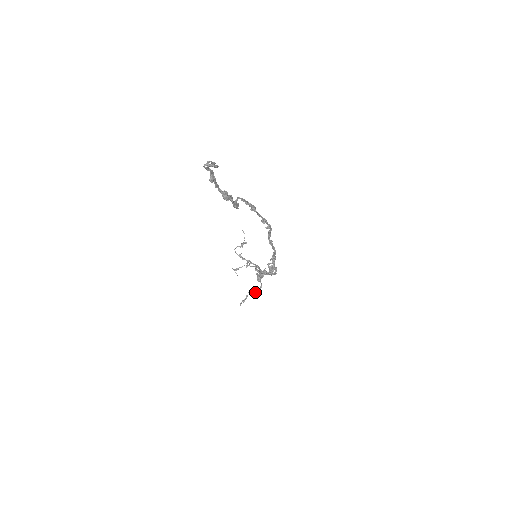
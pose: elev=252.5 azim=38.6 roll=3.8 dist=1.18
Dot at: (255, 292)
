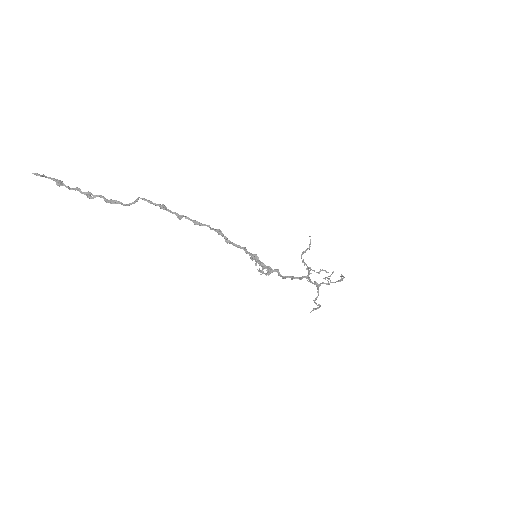
Dot at: (315, 300)
